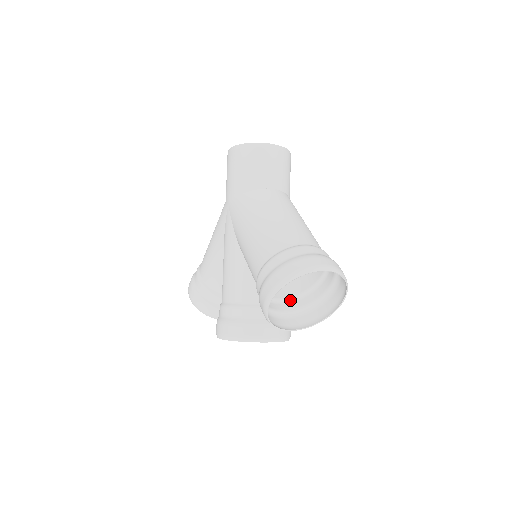
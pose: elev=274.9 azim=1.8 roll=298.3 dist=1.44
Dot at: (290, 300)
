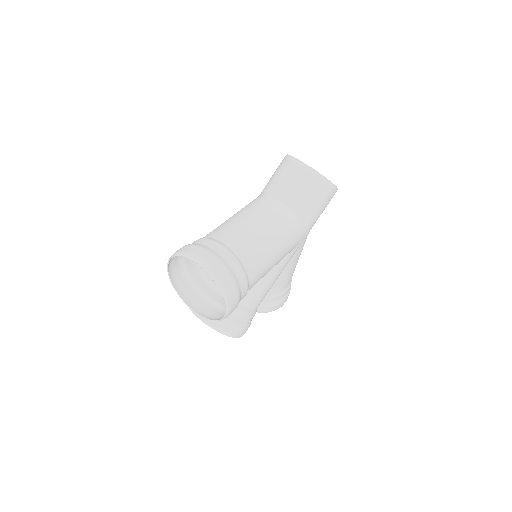
Dot at: occluded
